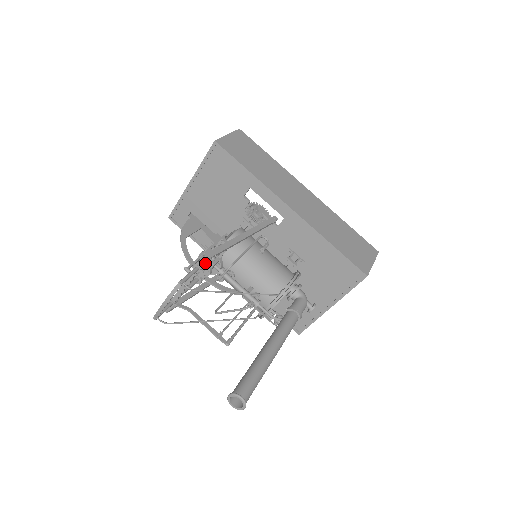
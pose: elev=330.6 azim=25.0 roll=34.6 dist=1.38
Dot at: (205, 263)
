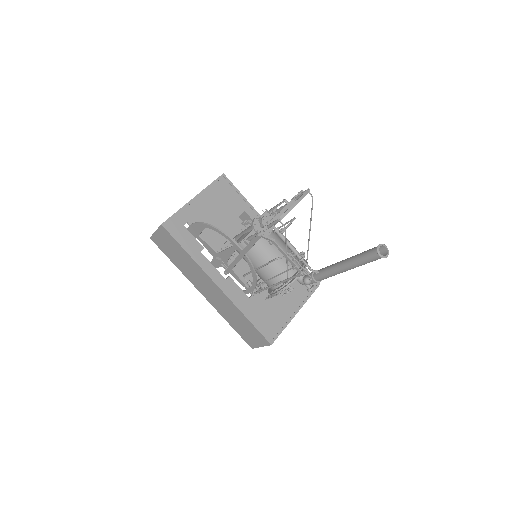
Dot at: occluded
